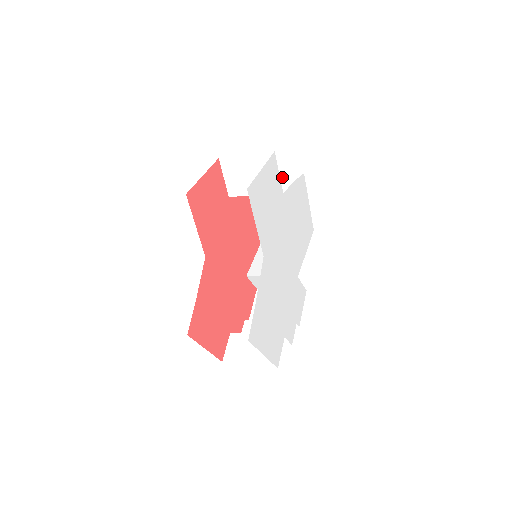
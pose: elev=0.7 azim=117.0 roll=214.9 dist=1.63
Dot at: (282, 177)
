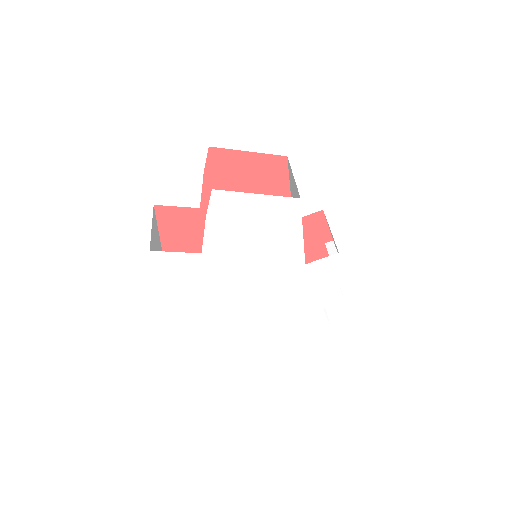
Dot at: occluded
